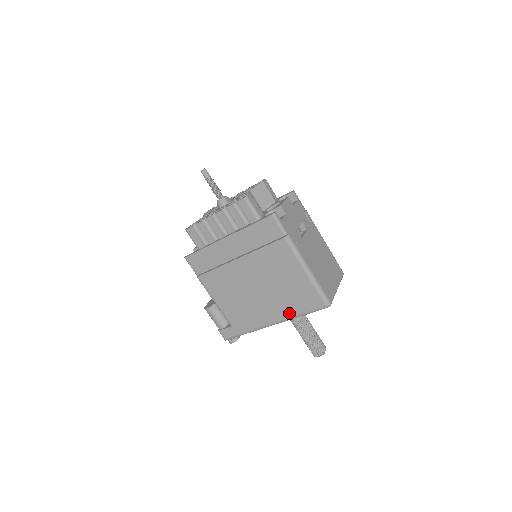
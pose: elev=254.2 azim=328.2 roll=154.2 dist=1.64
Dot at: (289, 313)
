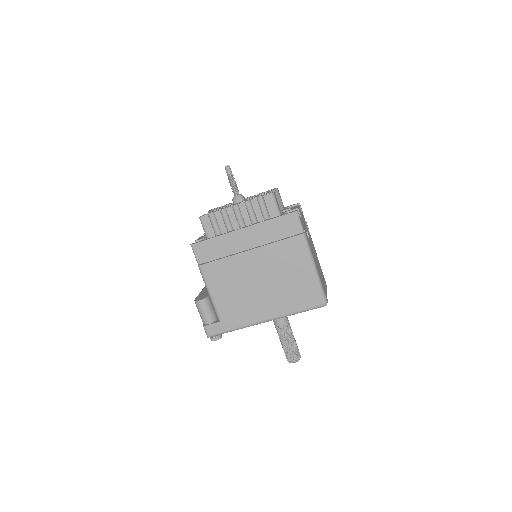
Dot at: (286, 310)
